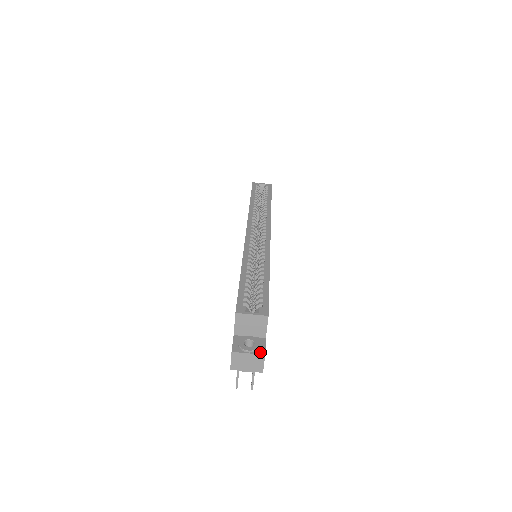
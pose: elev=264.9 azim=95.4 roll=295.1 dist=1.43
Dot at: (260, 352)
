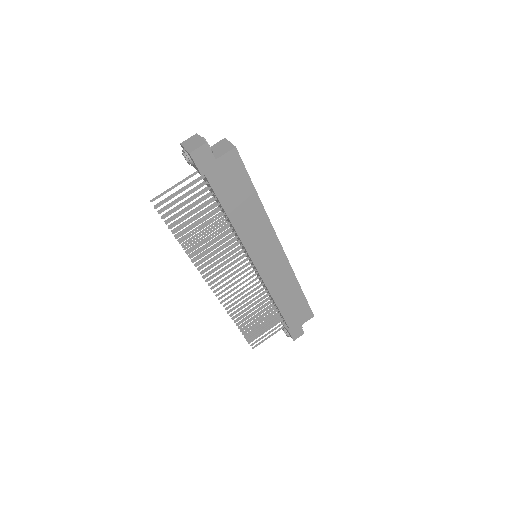
Dot at: (207, 143)
